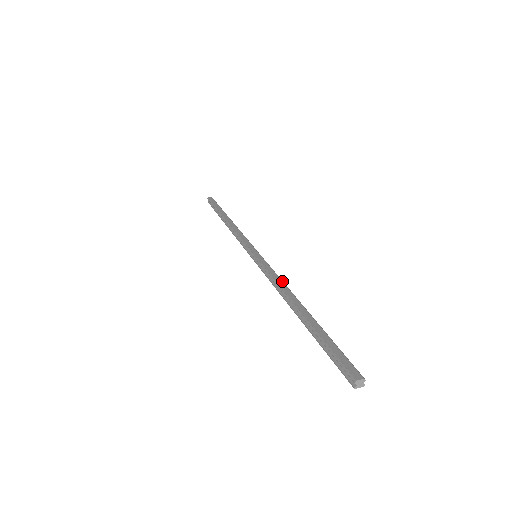
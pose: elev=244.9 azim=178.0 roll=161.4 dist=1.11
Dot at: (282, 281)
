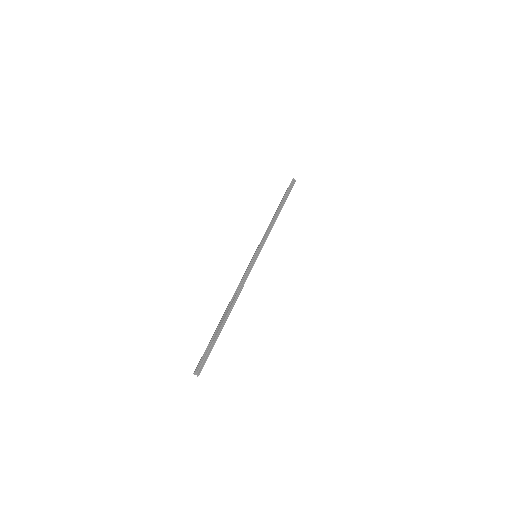
Dot at: (238, 286)
